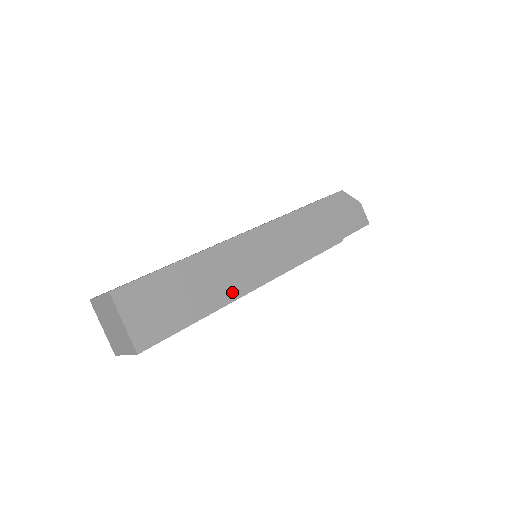
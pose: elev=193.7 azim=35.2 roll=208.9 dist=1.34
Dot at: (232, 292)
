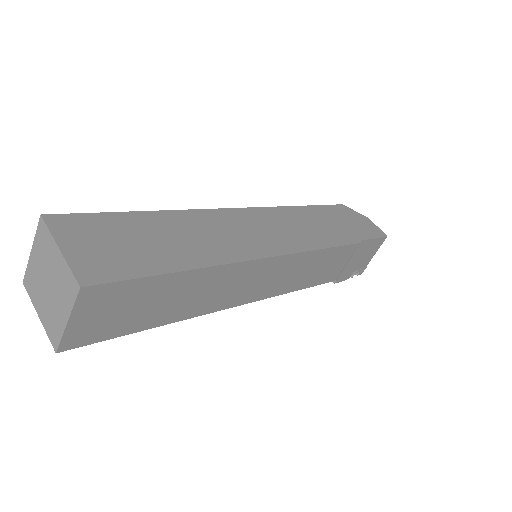
Dot at: (226, 254)
